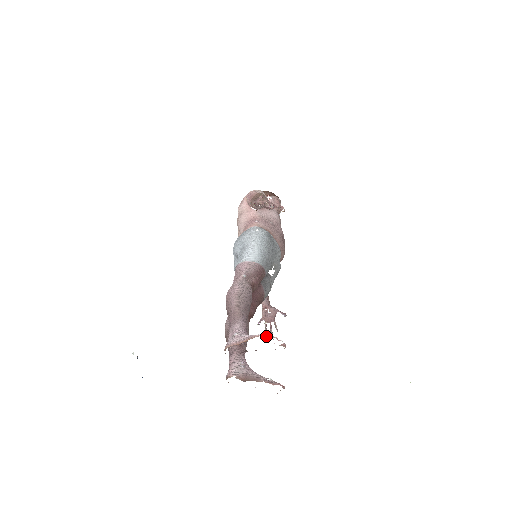
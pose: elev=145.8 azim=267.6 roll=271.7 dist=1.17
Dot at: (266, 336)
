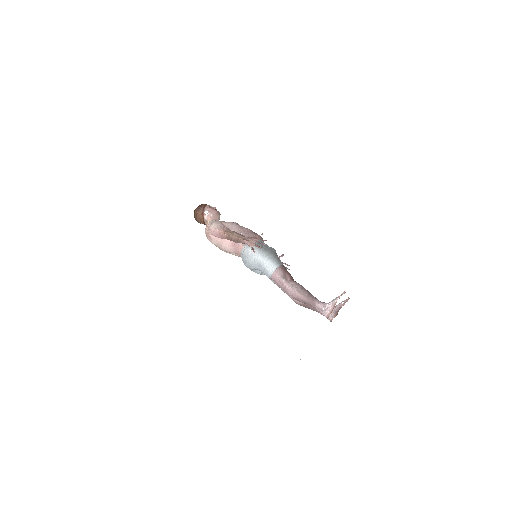
Dot at: occluded
